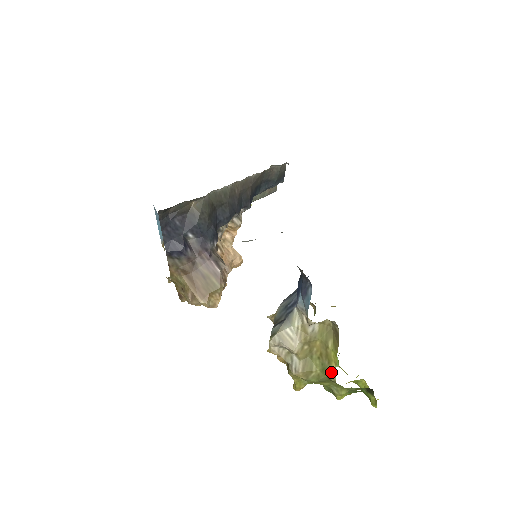
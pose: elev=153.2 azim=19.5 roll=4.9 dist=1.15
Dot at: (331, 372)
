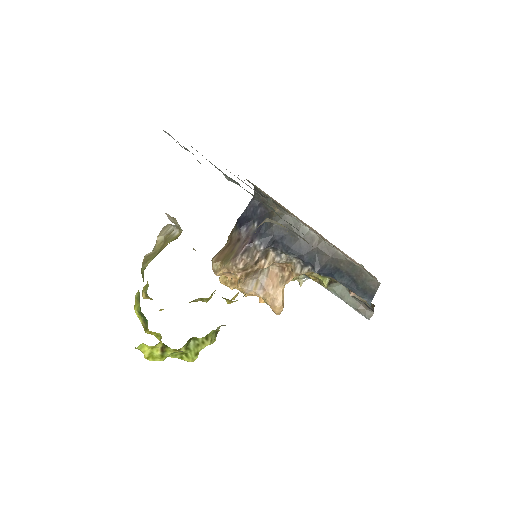
Dot at: occluded
